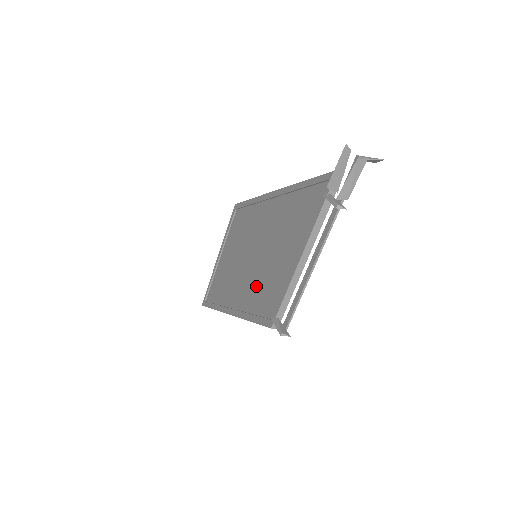
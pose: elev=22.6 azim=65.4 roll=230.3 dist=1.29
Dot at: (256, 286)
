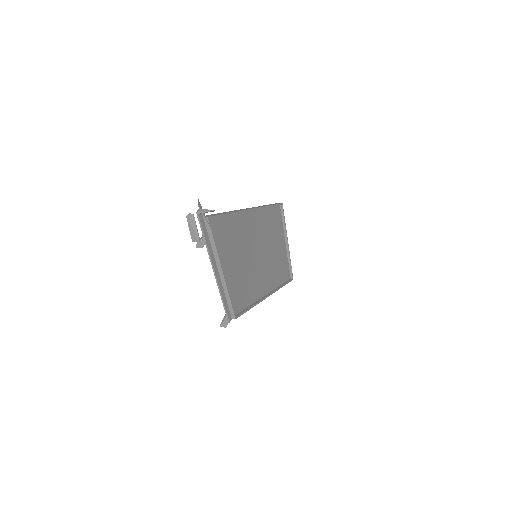
Dot at: (250, 281)
